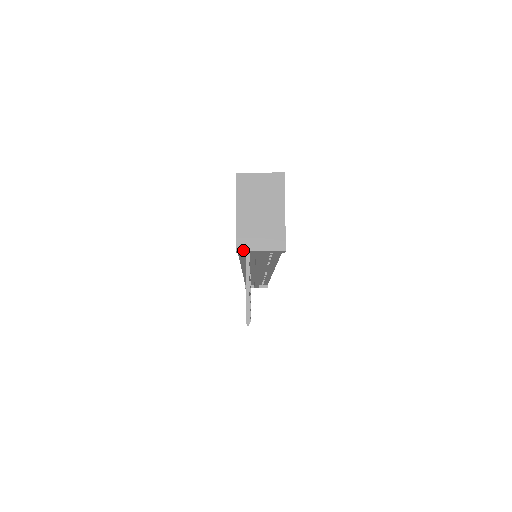
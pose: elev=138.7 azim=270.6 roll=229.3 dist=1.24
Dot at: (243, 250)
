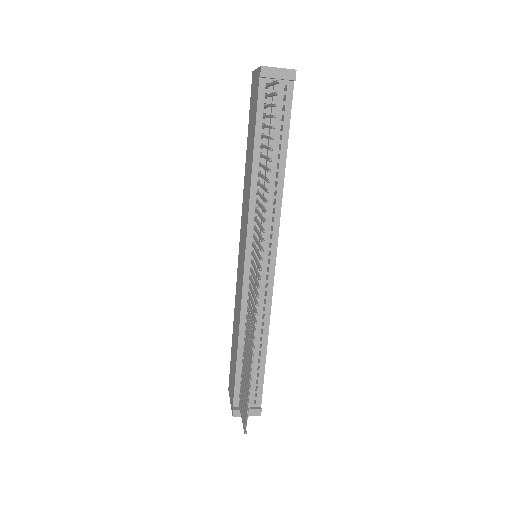
Dot at: (266, 66)
